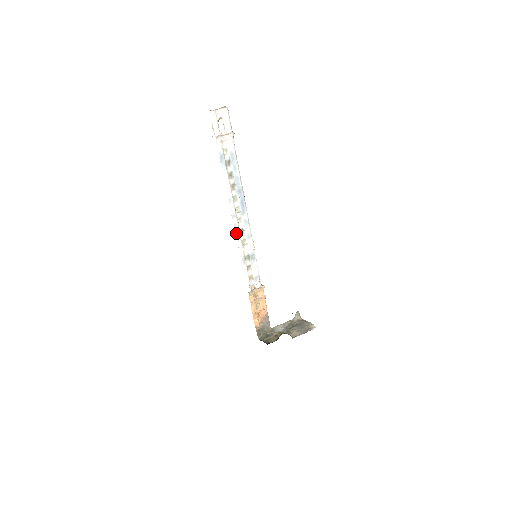
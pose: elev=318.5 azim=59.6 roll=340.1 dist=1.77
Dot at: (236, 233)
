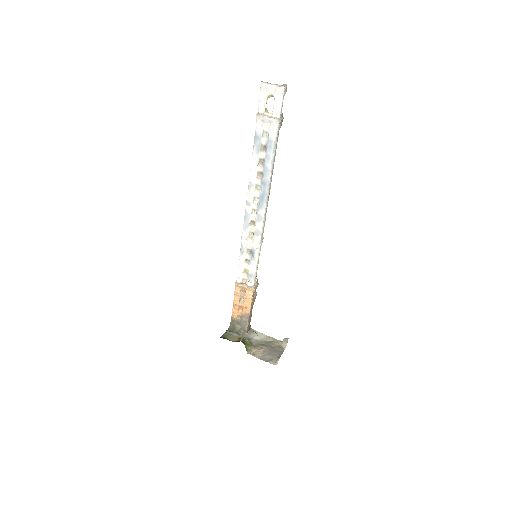
Dot at: (245, 221)
